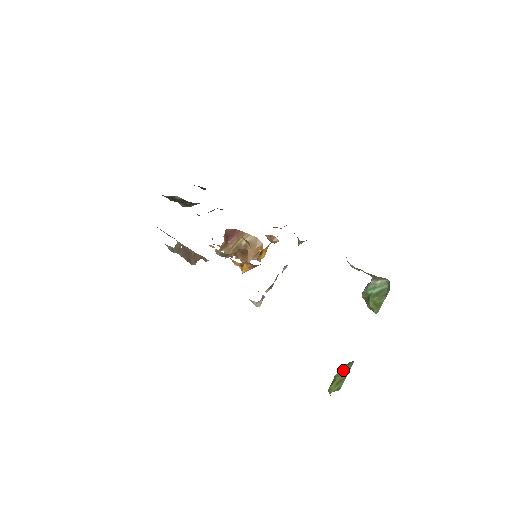
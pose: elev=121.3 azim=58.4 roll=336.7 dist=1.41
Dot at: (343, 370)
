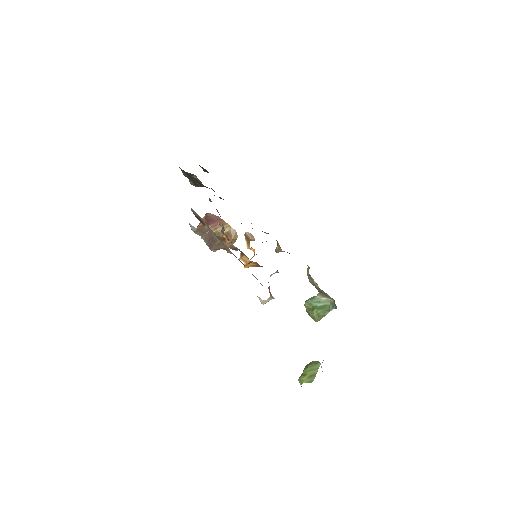
Dot at: (312, 367)
